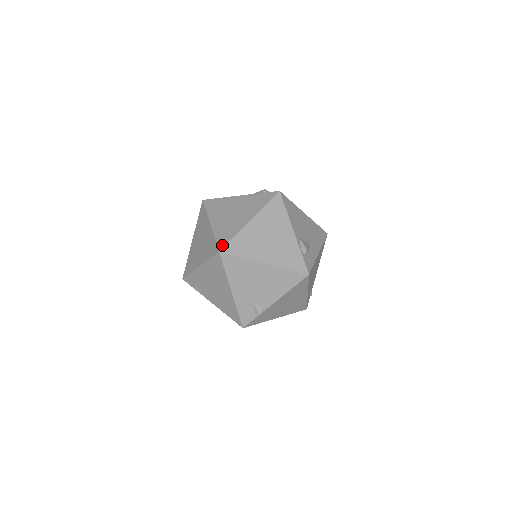
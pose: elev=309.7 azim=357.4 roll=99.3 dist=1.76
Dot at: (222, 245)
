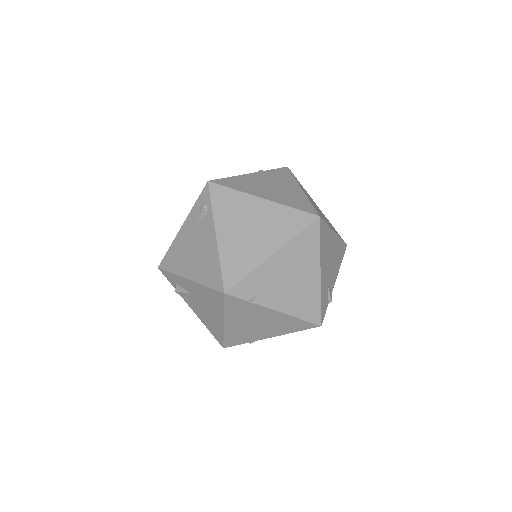
Dot at: (313, 211)
